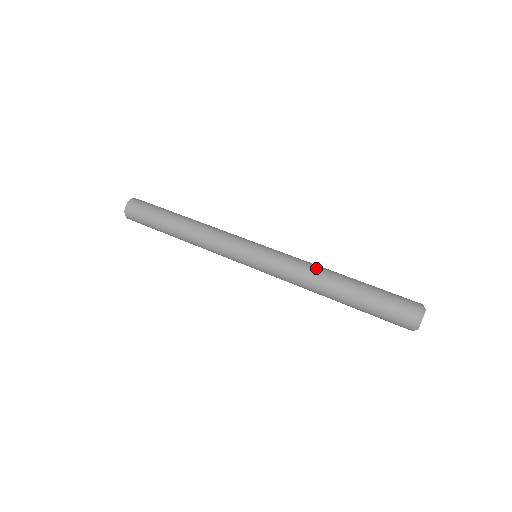
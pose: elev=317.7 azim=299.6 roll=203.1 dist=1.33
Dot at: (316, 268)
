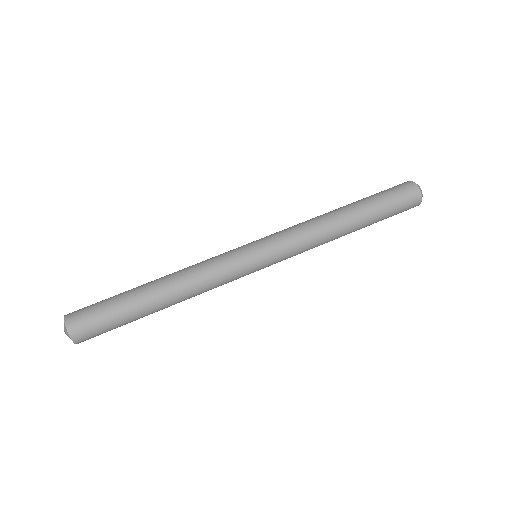
Dot at: (324, 225)
